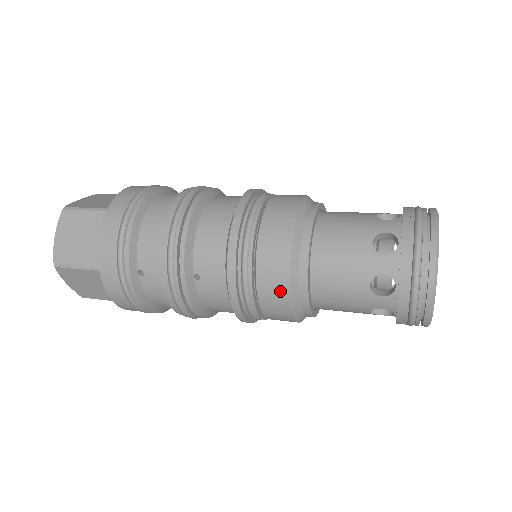
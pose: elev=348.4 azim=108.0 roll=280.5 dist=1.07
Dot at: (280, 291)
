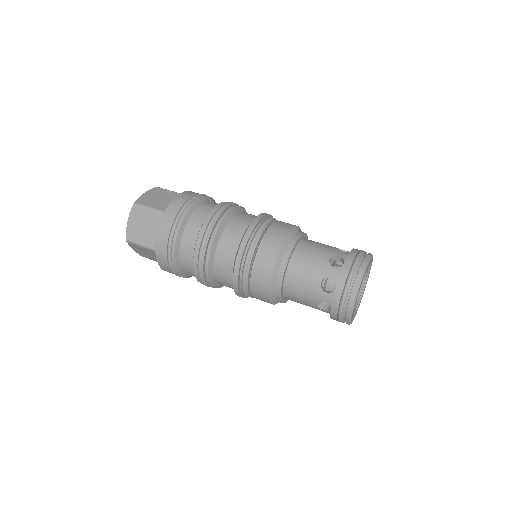
Dot at: occluded
